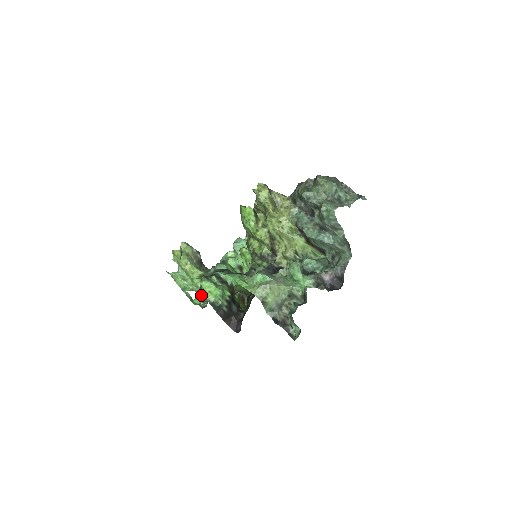
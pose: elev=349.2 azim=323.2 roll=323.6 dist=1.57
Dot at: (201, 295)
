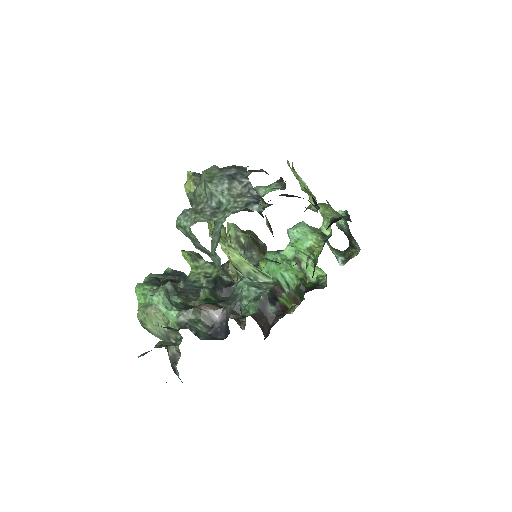
Dot at: occluded
